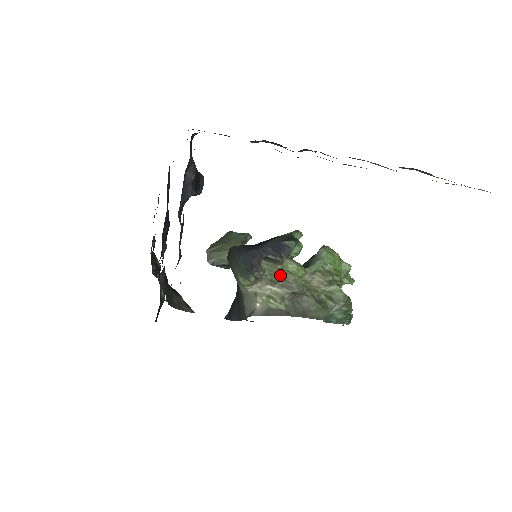
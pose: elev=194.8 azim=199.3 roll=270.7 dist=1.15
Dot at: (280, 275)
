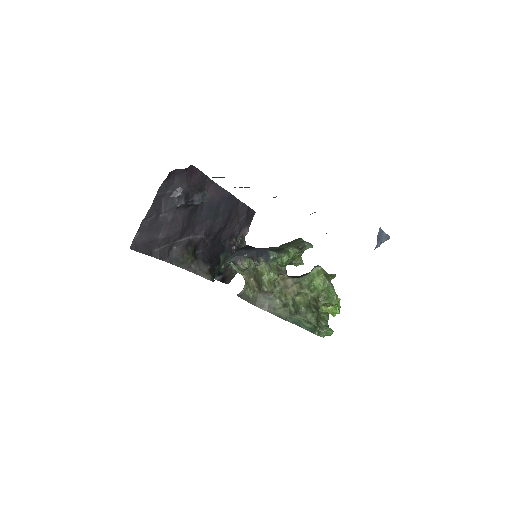
Dot at: (258, 274)
